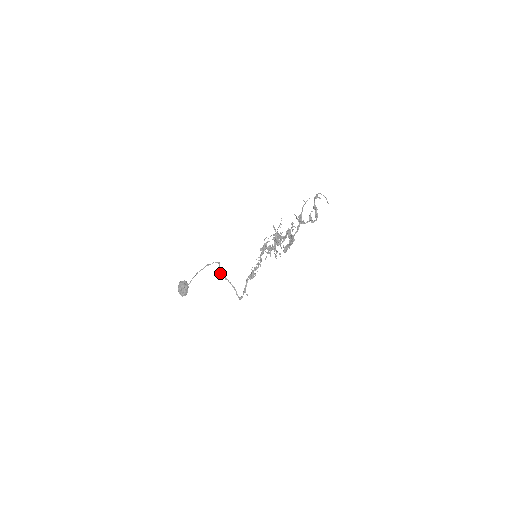
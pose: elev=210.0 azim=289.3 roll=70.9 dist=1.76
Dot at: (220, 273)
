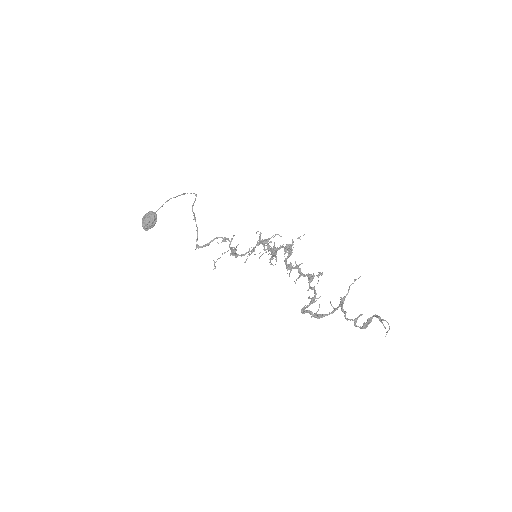
Dot at: (192, 210)
